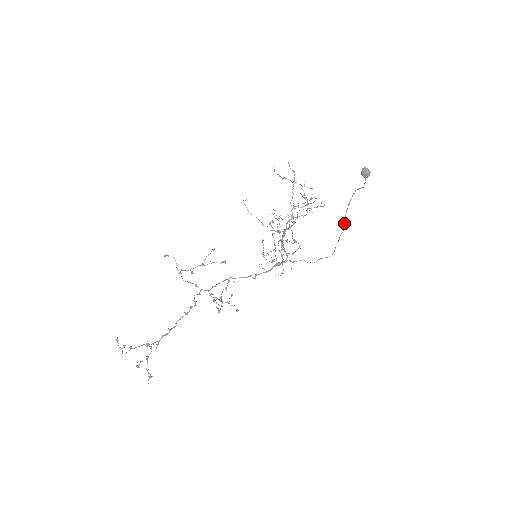
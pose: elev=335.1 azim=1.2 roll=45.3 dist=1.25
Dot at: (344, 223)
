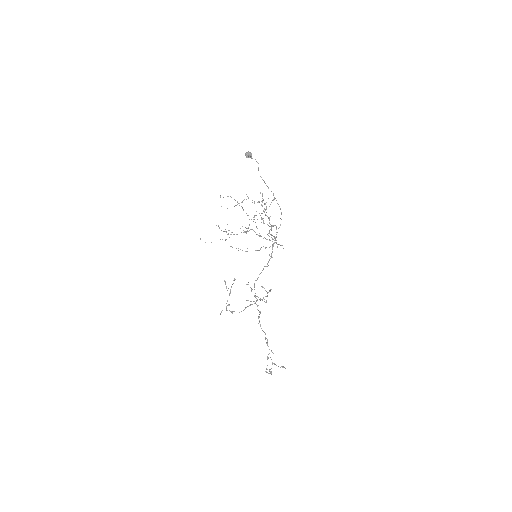
Dot at: occluded
